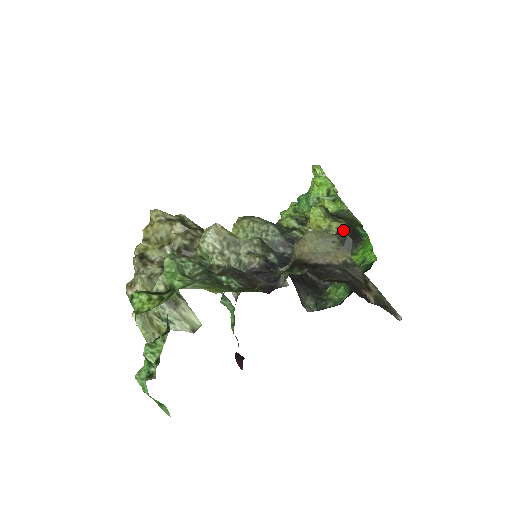
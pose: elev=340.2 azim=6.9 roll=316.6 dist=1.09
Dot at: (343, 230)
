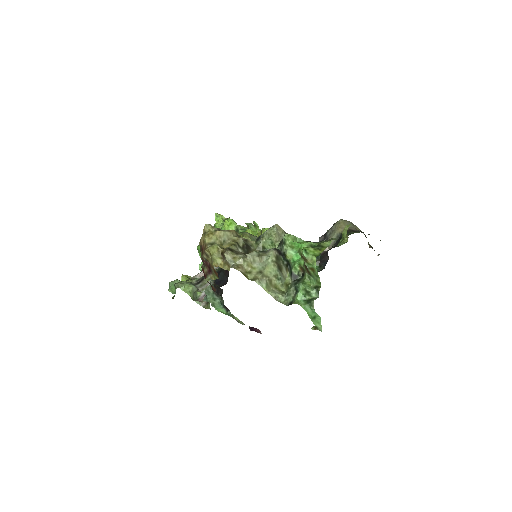
Dot at: occluded
